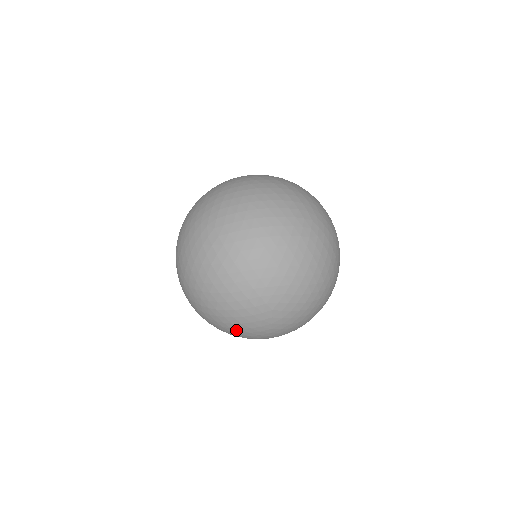
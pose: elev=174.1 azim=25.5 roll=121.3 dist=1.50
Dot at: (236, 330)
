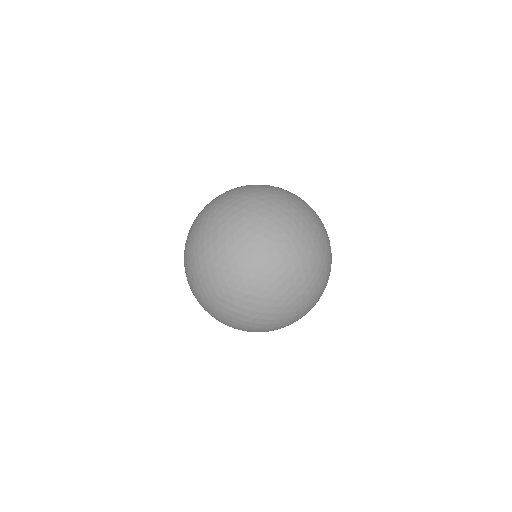
Dot at: occluded
